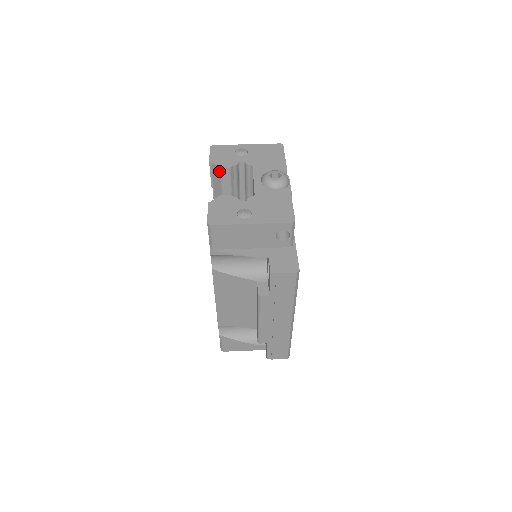
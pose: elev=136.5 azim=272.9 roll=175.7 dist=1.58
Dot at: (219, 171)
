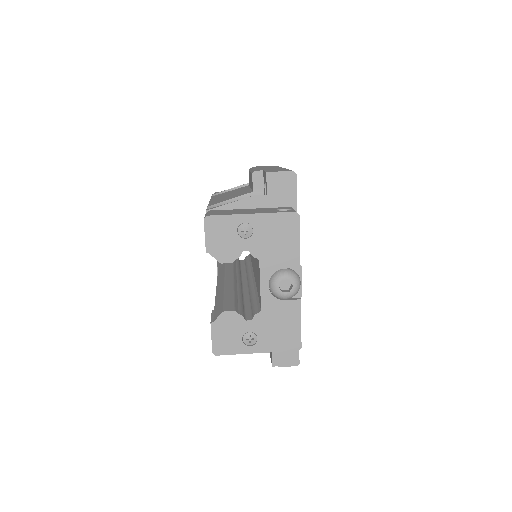
Dot at: (218, 260)
